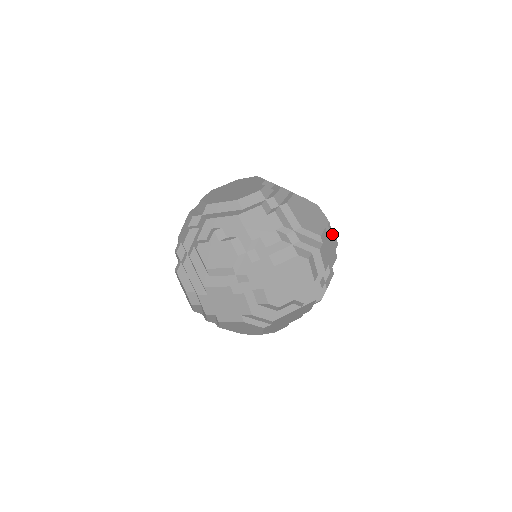
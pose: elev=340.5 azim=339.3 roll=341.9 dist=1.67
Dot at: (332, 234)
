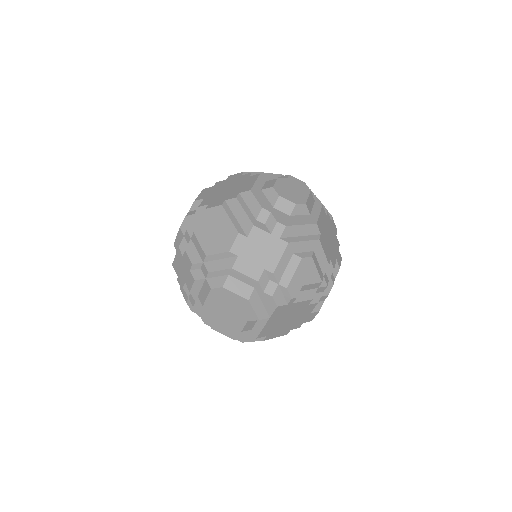
Dot at: (271, 219)
